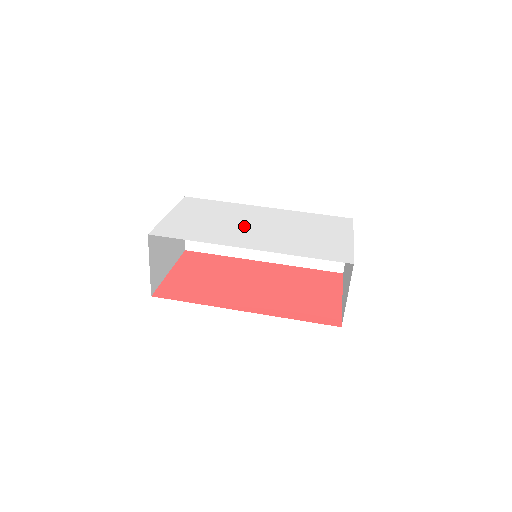
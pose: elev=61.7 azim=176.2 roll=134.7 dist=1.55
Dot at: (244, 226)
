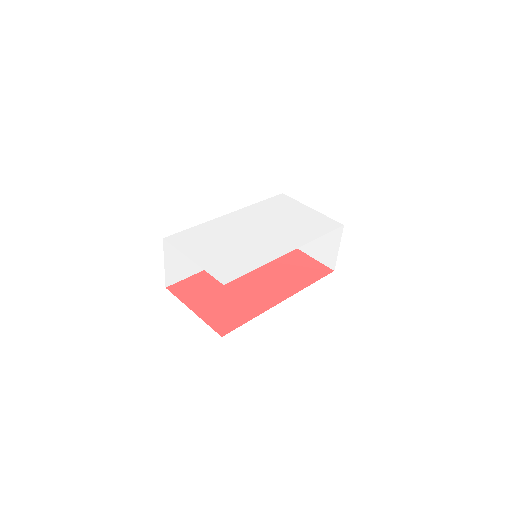
Dot at: (253, 237)
